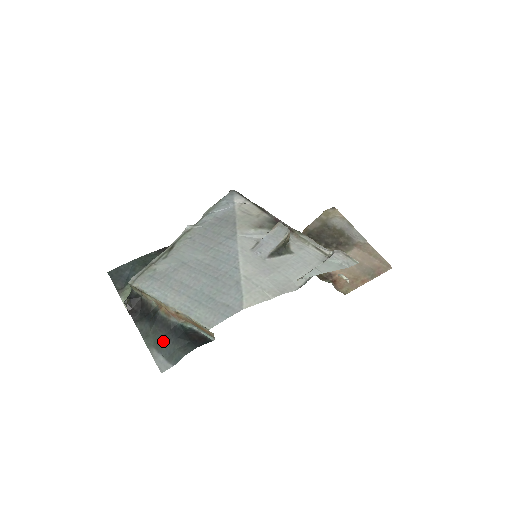
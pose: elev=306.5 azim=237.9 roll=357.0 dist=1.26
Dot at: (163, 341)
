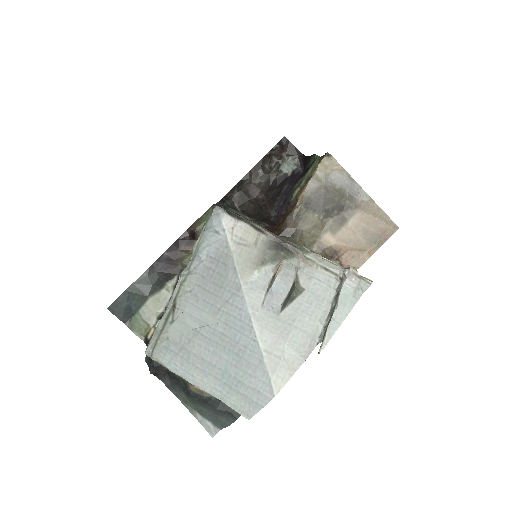
Dot at: (203, 410)
